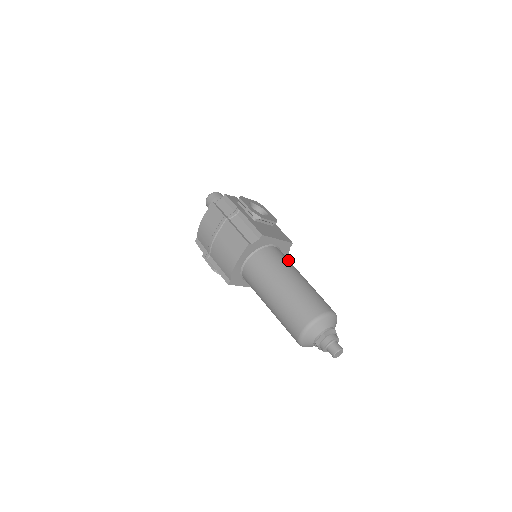
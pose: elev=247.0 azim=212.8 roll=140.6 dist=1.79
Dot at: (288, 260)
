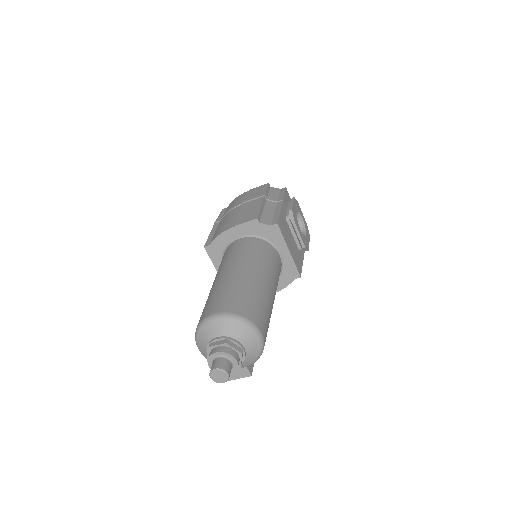
Dot at: (278, 273)
